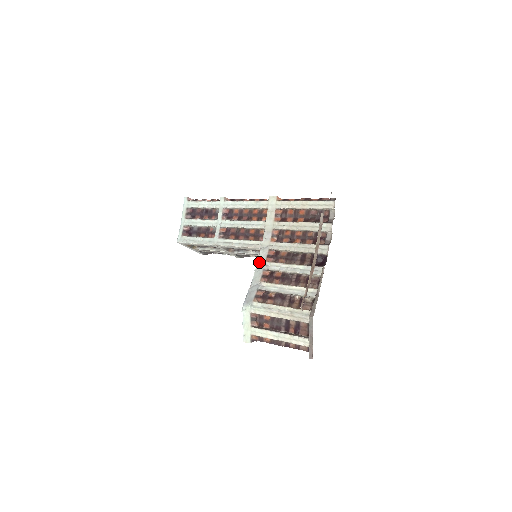
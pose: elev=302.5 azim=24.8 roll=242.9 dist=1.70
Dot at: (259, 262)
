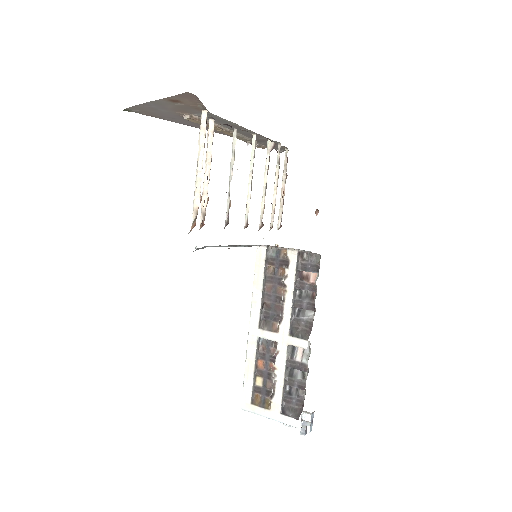
Dot at: occluded
